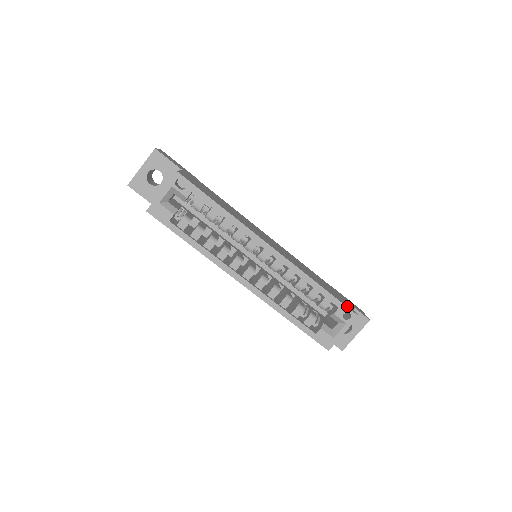
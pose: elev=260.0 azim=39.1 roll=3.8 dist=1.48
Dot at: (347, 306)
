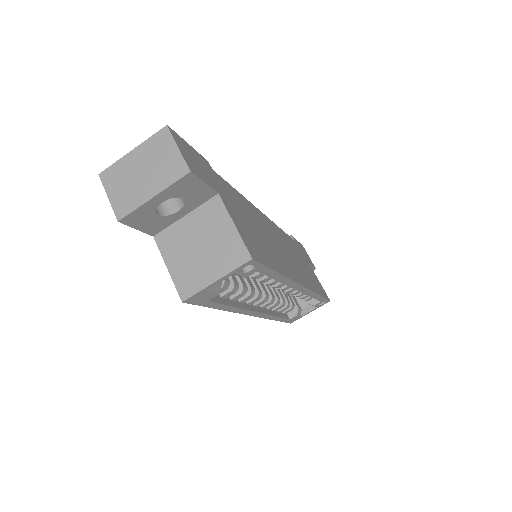
Dot at: (325, 295)
